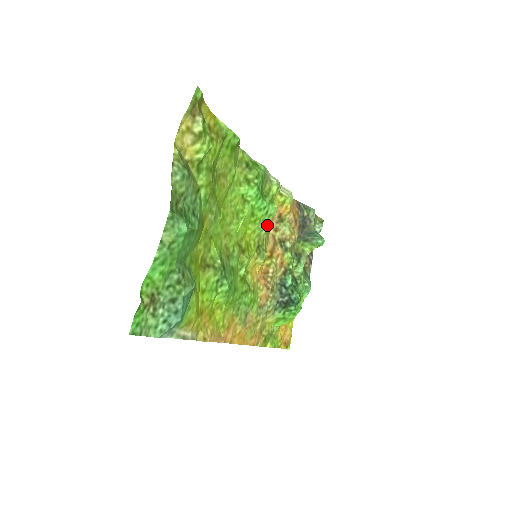
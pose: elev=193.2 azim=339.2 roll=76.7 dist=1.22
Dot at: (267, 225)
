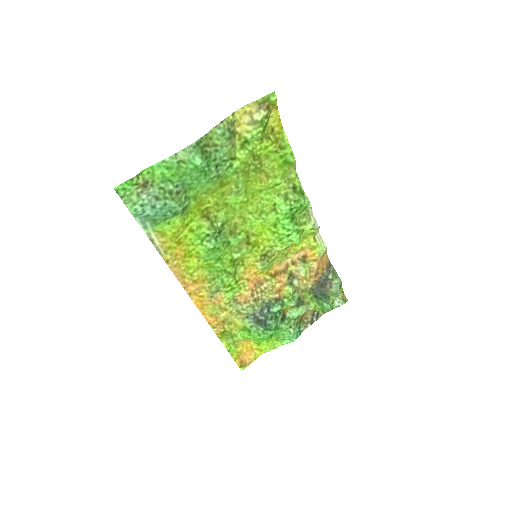
Dot at: (284, 246)
